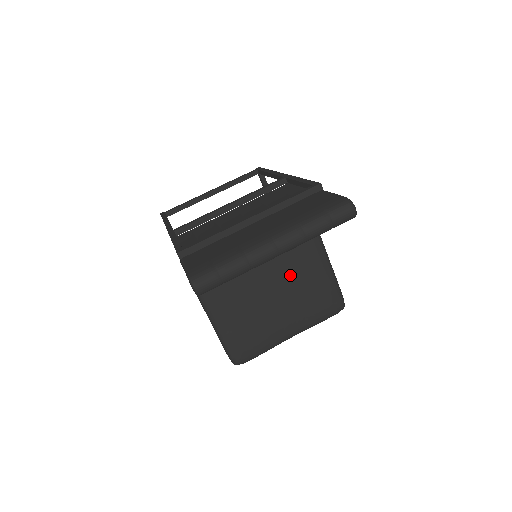
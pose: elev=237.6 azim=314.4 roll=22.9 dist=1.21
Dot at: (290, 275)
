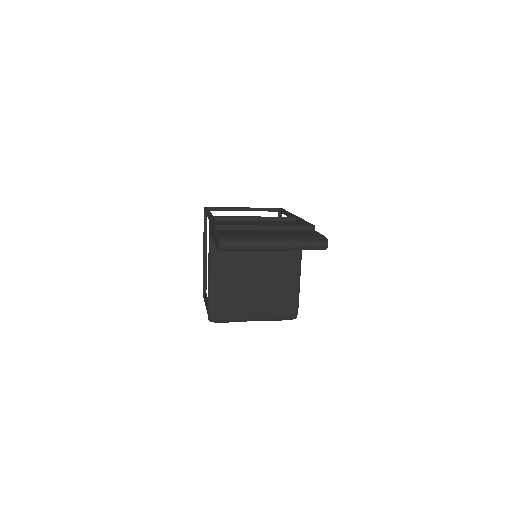
Dot at: (271, 278)
